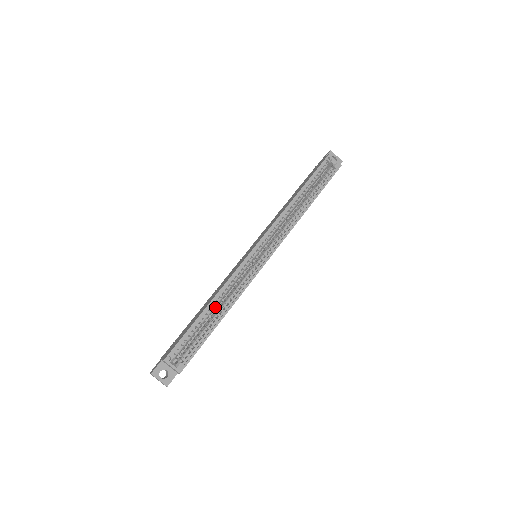
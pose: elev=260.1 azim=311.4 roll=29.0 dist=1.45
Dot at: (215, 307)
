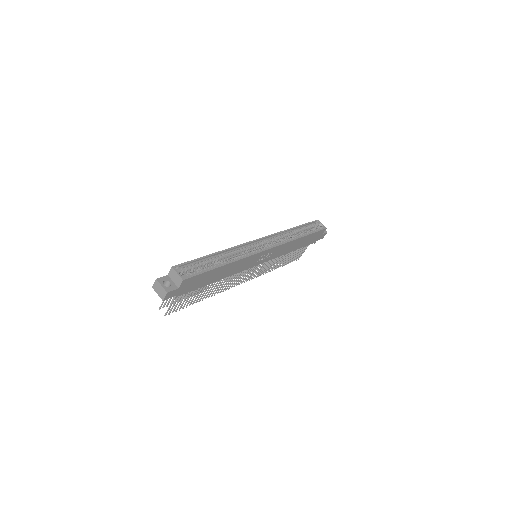
Dot at: occluded
